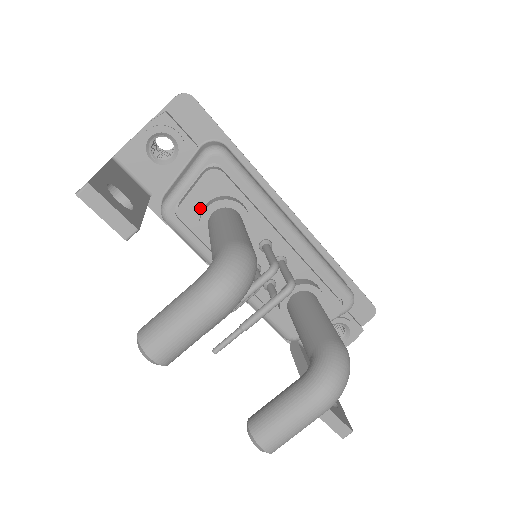
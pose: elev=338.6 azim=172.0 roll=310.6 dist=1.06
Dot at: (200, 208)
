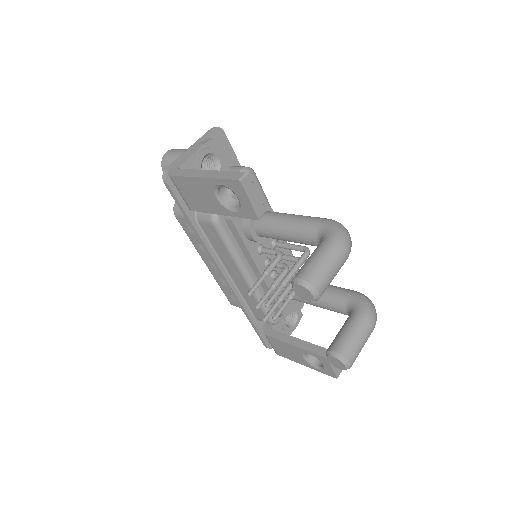
Dot at: occluded
